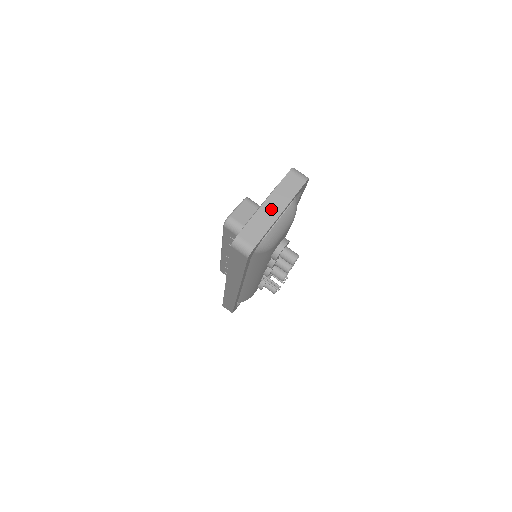
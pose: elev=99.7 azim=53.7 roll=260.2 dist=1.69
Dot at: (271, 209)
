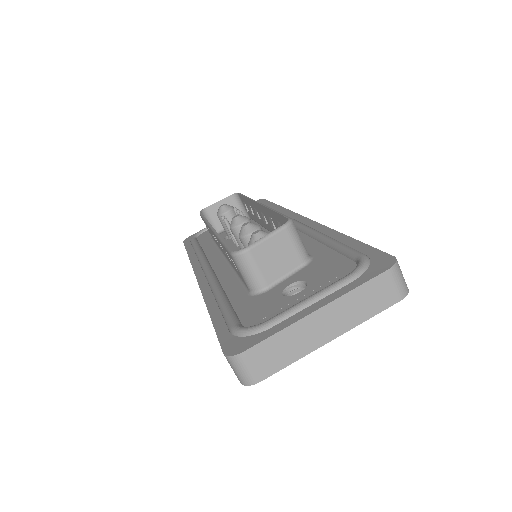
Dot at: (321, 327)
